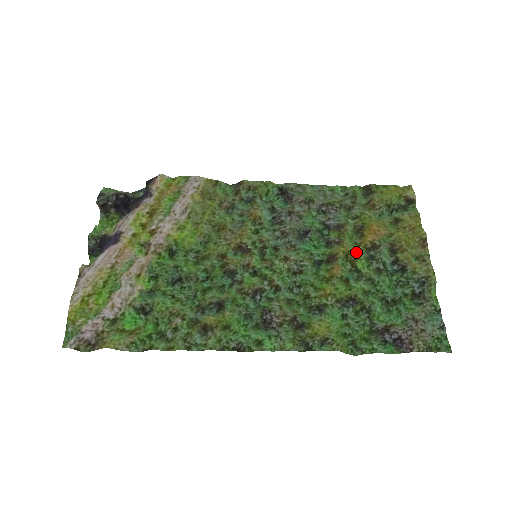
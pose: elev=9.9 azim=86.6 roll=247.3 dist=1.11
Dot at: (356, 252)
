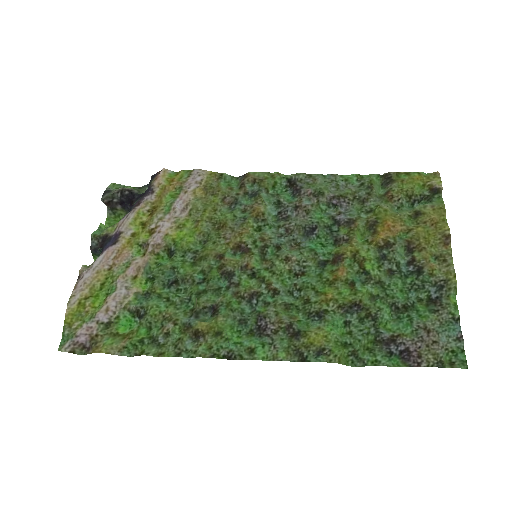
Dot at: (365, 251)
